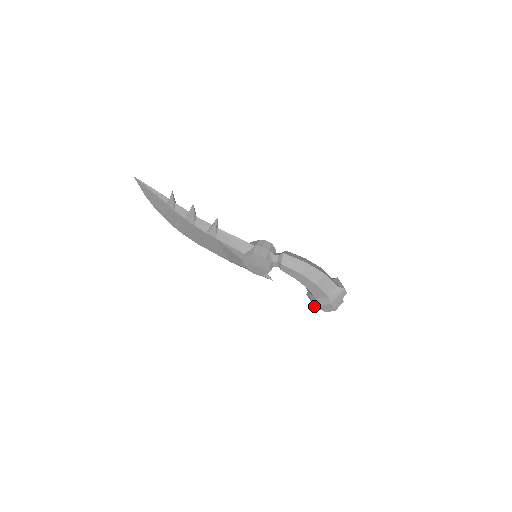
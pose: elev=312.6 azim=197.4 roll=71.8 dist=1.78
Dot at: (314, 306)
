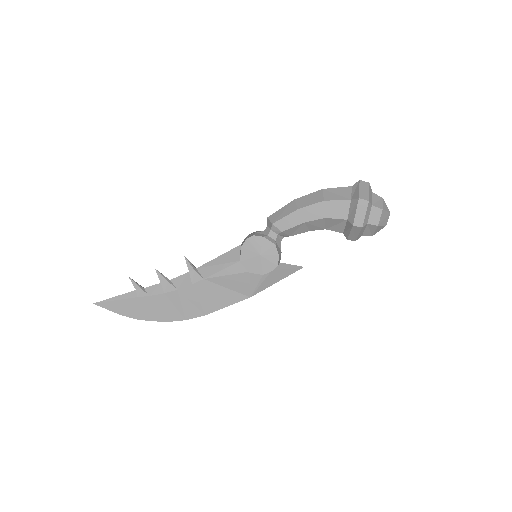
Dot at: (353, 225)
